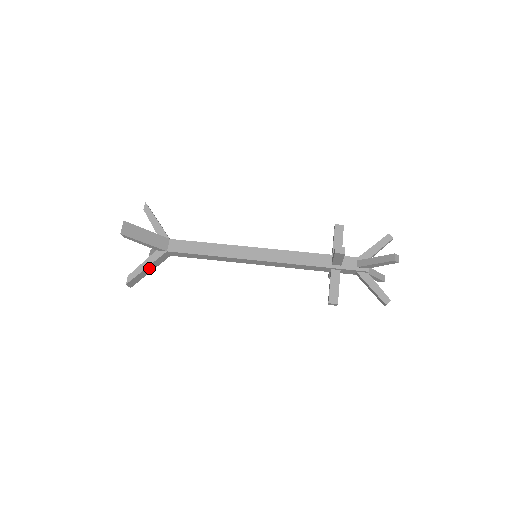
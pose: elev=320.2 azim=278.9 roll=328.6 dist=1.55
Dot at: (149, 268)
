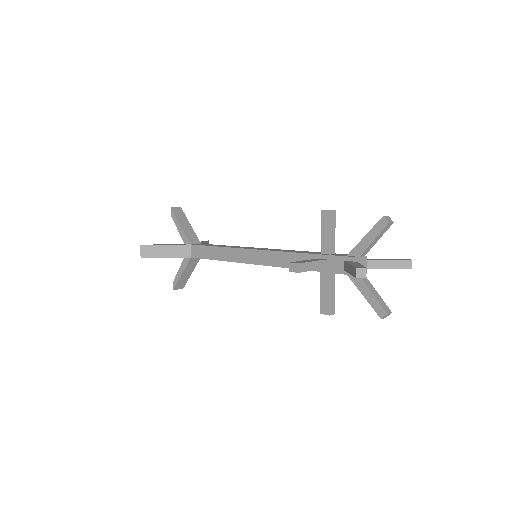
Dot at: (186, 272)
